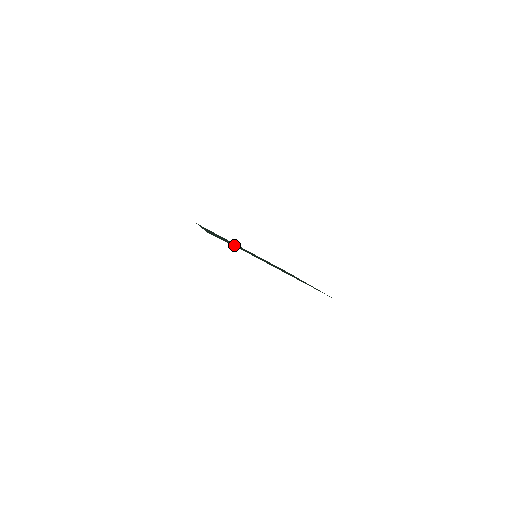
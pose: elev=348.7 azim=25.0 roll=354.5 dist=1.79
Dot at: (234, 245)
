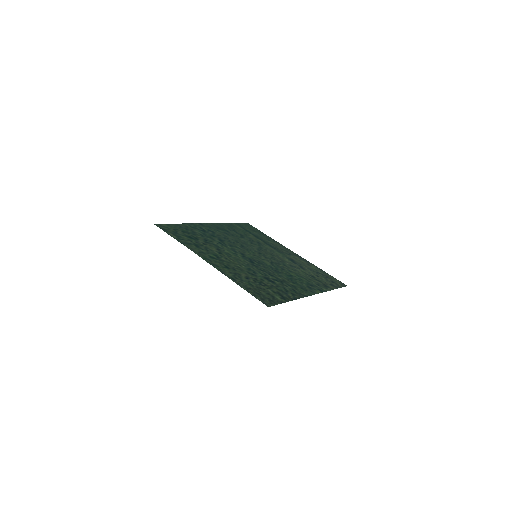
Dot at: (191, 239)
